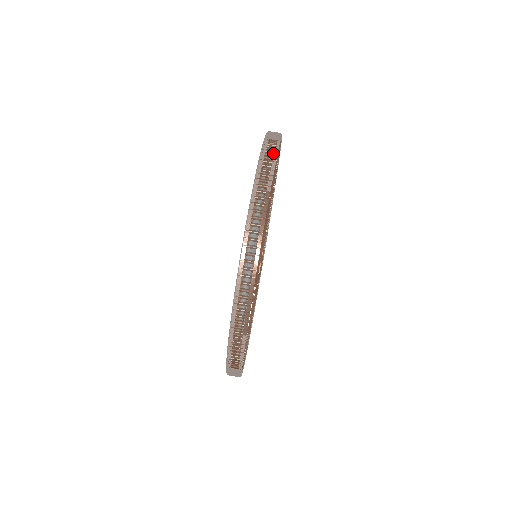
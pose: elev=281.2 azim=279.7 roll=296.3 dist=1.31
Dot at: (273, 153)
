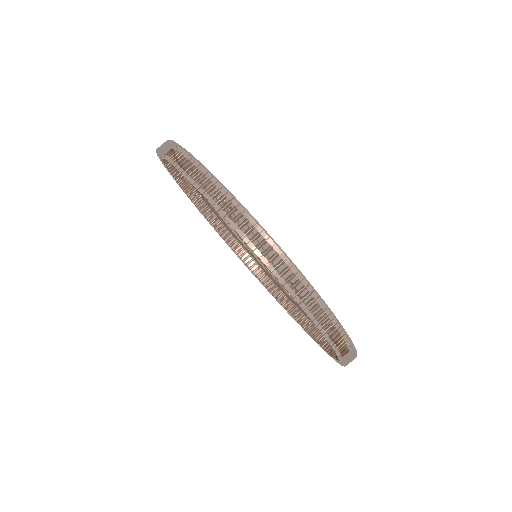
Dot at: (184, 158)
